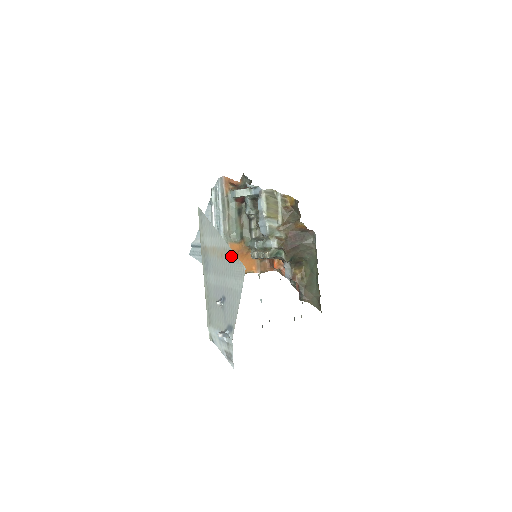
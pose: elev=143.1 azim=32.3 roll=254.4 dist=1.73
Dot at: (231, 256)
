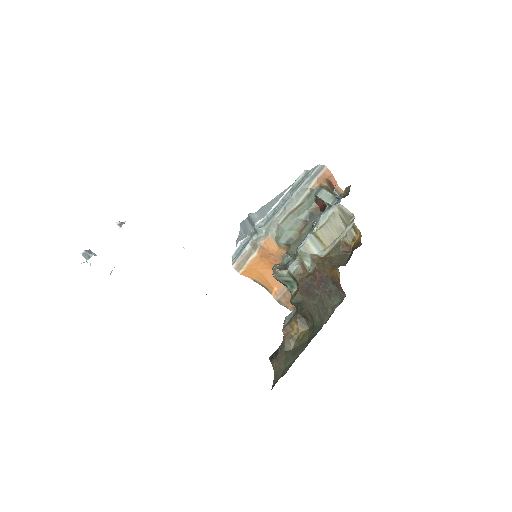
Dot at: occluded
